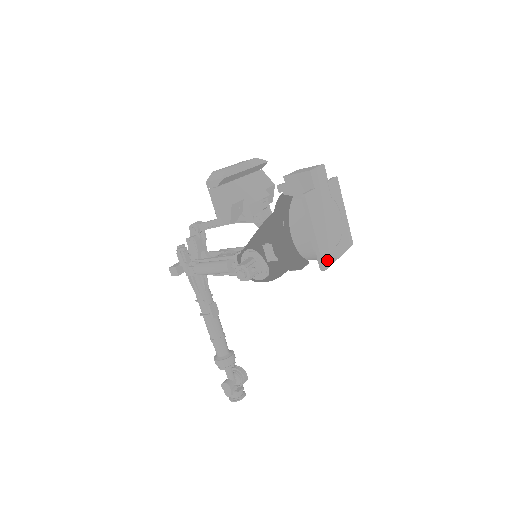
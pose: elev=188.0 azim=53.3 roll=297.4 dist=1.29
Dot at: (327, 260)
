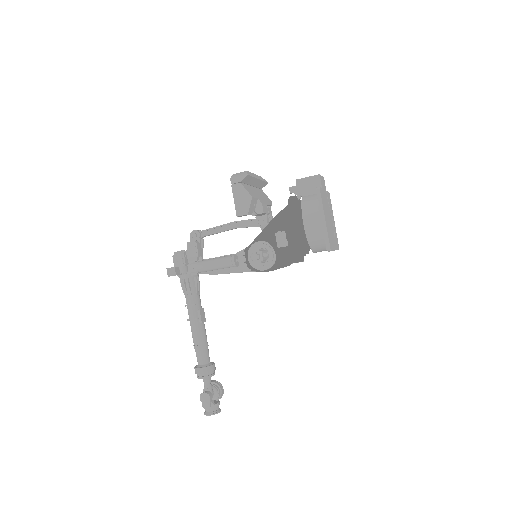
Dot at: (331, 245)
